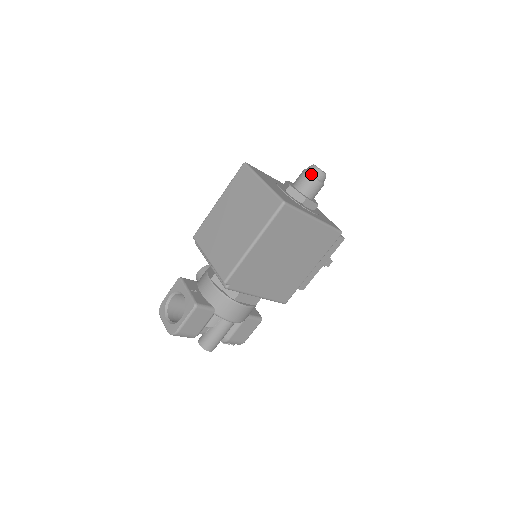
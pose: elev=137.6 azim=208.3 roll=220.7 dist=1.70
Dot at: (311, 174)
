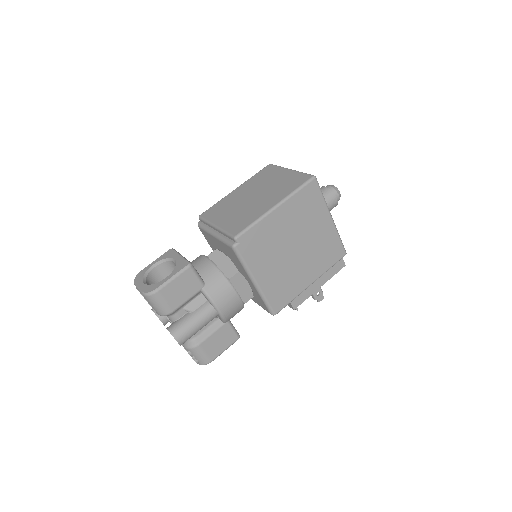
Dot at: (329, 188)
